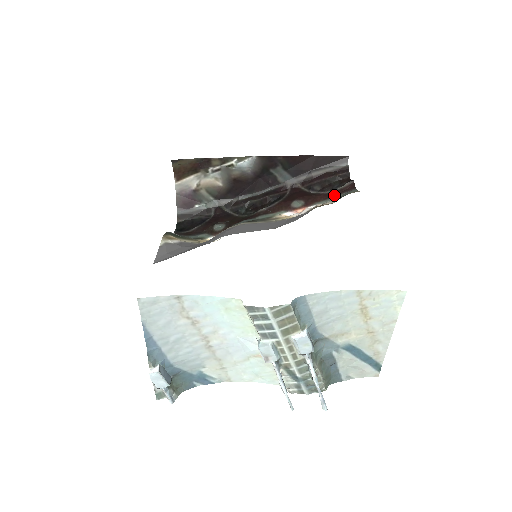
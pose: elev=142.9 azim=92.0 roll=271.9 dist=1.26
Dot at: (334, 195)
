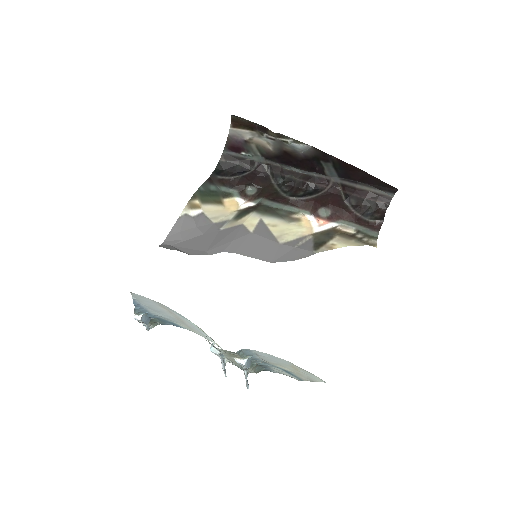
Dot at: (360, 222)
